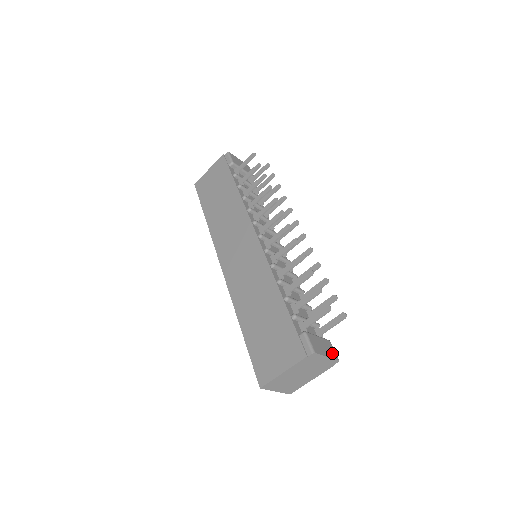
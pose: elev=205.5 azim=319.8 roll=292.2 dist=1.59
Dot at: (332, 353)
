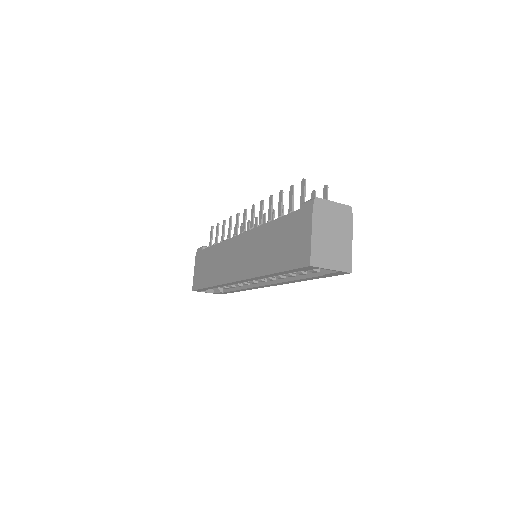
Dot at: occluded
